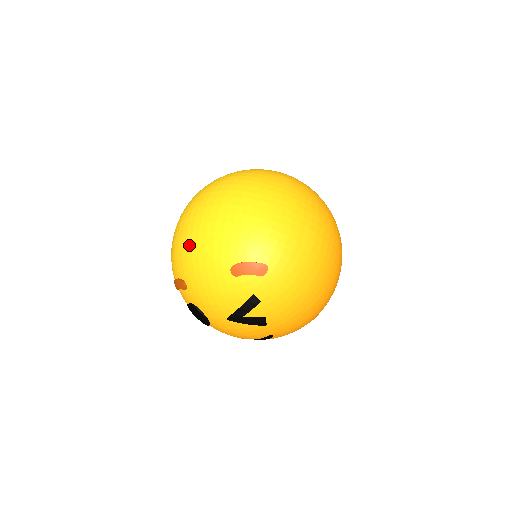
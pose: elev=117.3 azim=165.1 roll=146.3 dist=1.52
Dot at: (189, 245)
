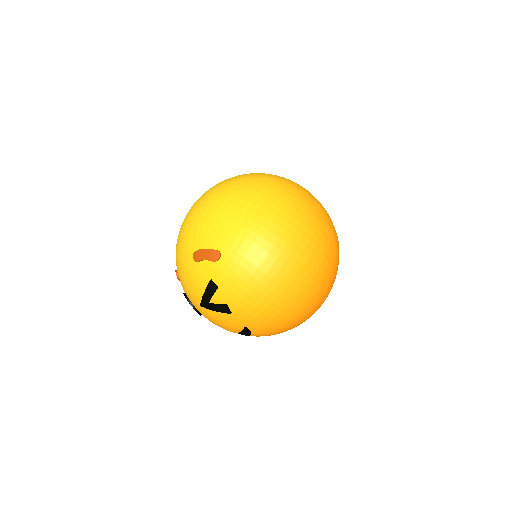
Dot at: (178, 238)
